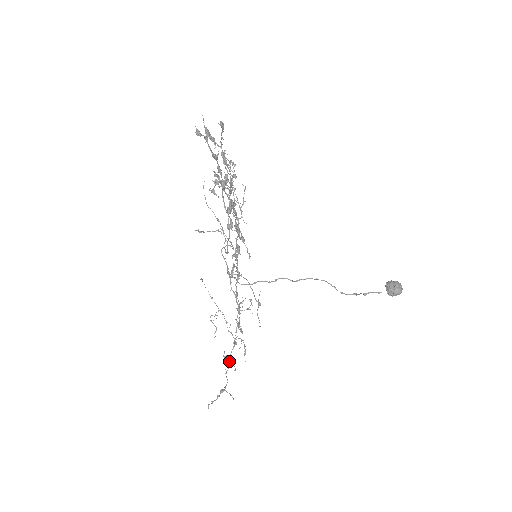
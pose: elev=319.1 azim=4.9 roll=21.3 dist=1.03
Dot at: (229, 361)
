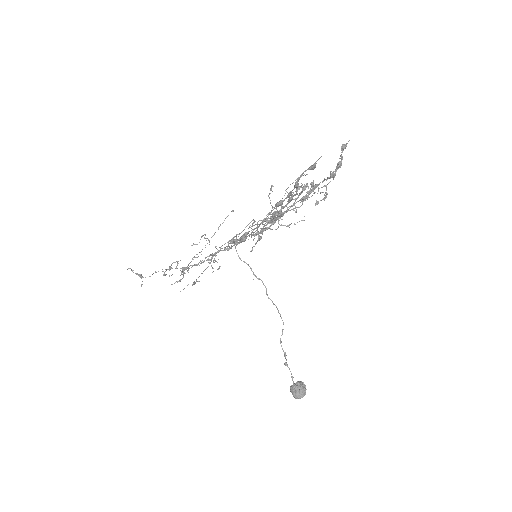
Dot at: occluded
